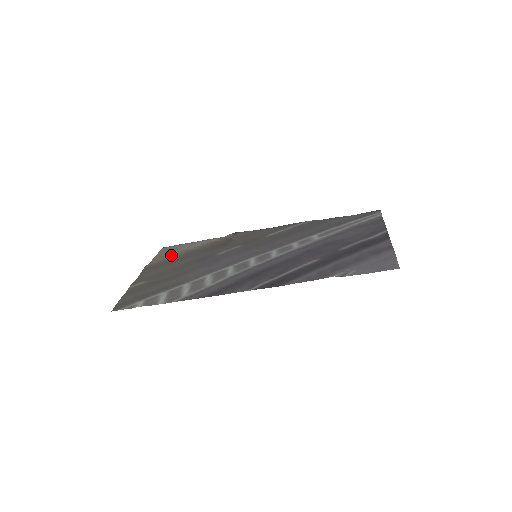
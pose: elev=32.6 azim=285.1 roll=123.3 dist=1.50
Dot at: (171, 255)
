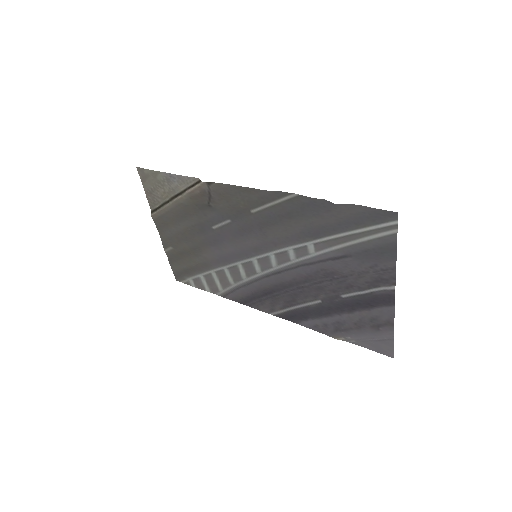
Dot at: (161, 199)
